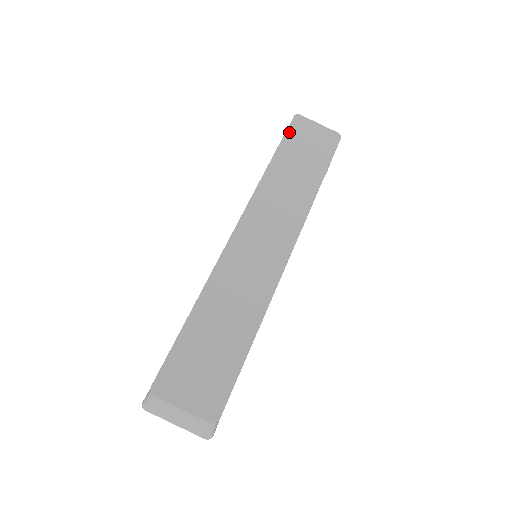
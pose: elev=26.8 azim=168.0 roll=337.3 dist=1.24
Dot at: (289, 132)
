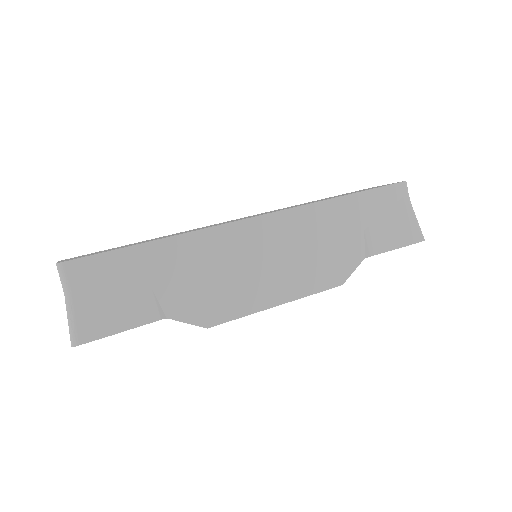
Dot at: occluded
